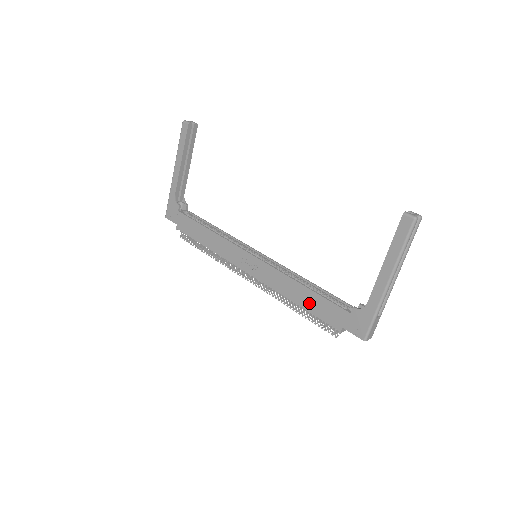
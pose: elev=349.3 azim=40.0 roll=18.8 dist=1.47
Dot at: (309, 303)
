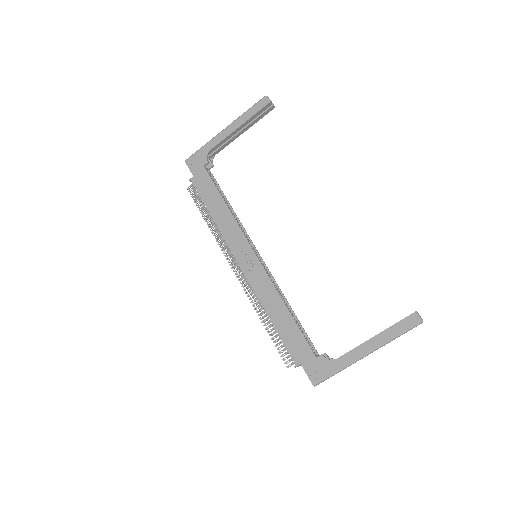
Dot at: (283, 327)
